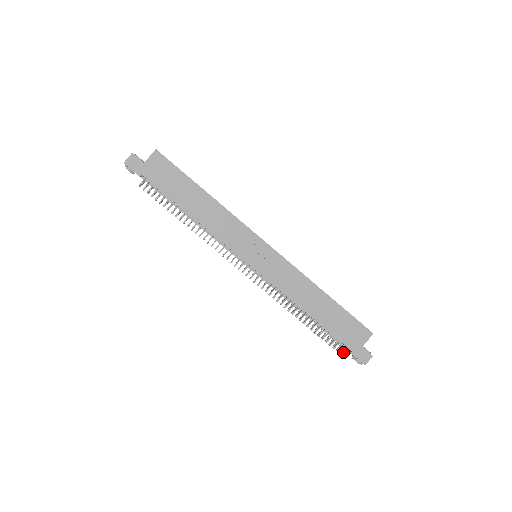
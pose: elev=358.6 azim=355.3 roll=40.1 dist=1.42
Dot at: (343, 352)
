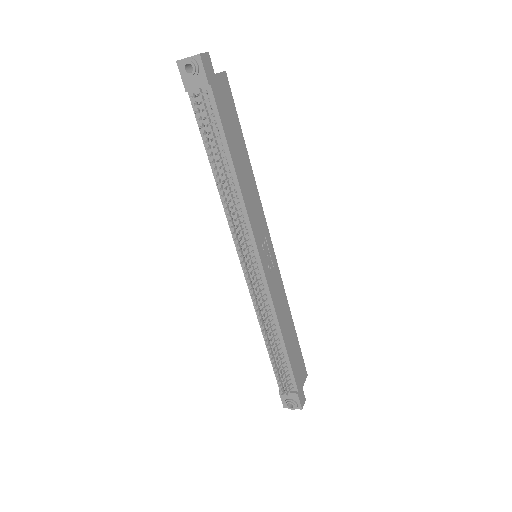
Dot at: (288, 392)
